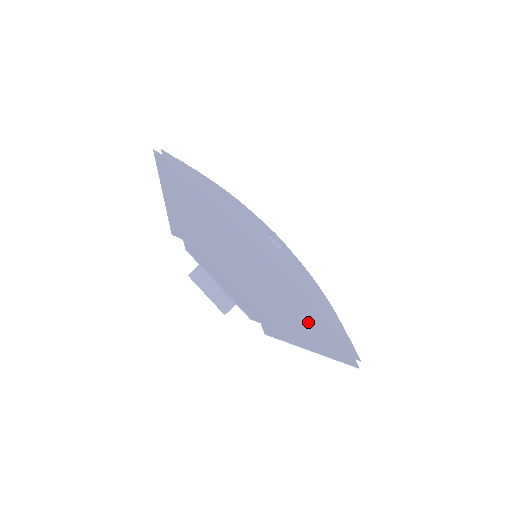
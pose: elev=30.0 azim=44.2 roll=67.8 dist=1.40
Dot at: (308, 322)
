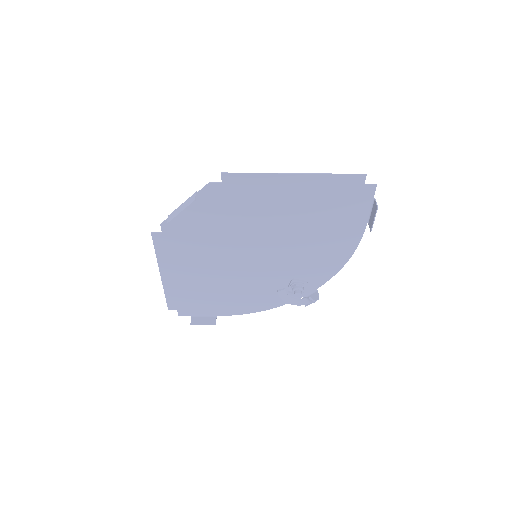
Dot at: (299, 205)
